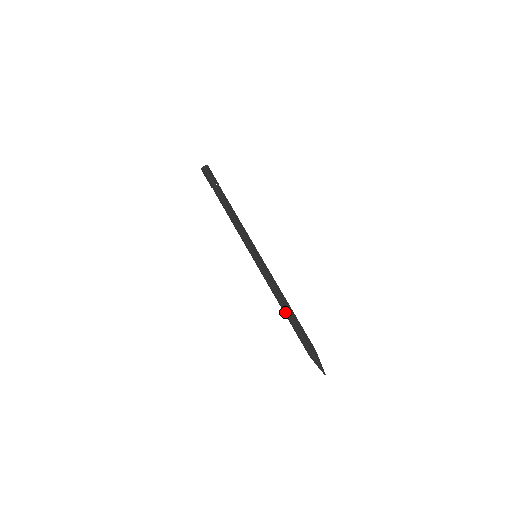
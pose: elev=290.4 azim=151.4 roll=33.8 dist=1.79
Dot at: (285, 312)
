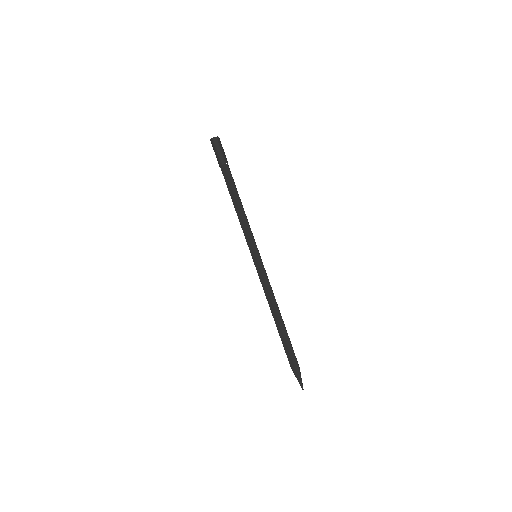
Dot at: (275, 322)
